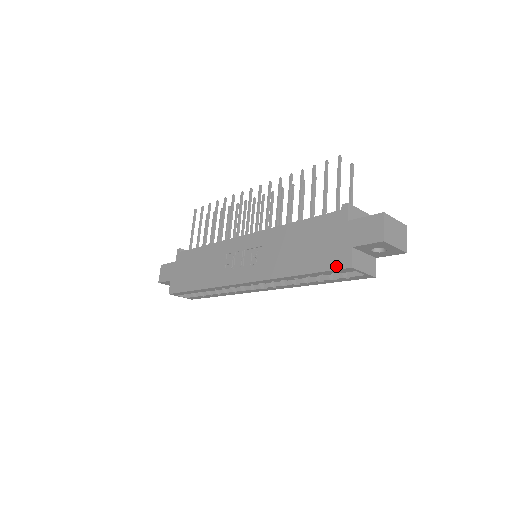
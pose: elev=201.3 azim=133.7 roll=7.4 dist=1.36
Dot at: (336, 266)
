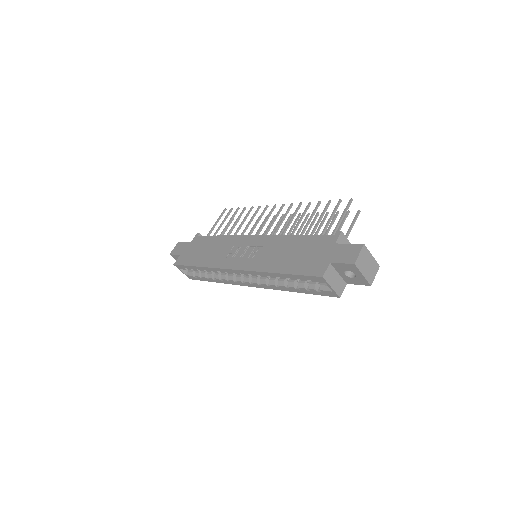
Dot at: (312, 273)
